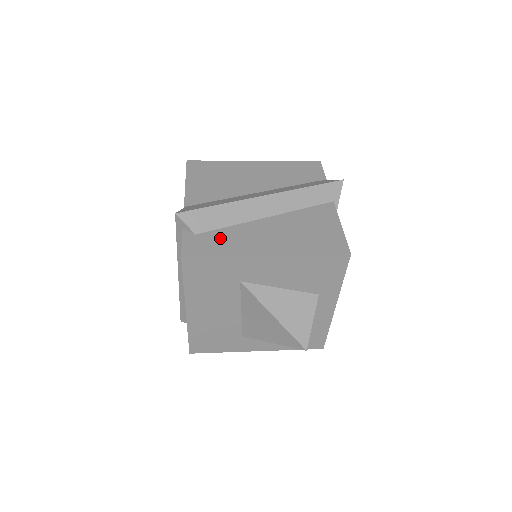
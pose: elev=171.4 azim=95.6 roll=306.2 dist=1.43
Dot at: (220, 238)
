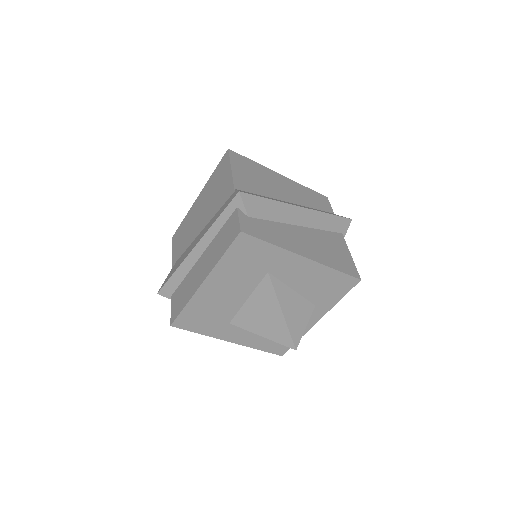
Dot at: (268, 228)
